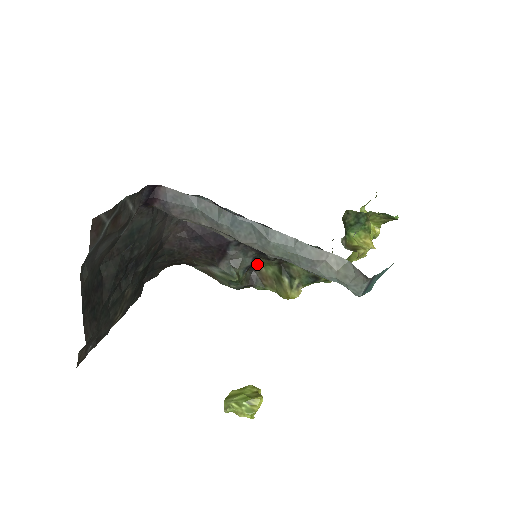
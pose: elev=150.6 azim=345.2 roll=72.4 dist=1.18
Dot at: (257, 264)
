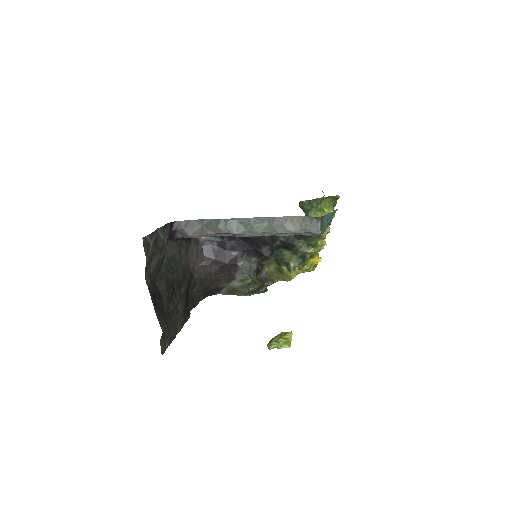
Dot at: (262, 267)
